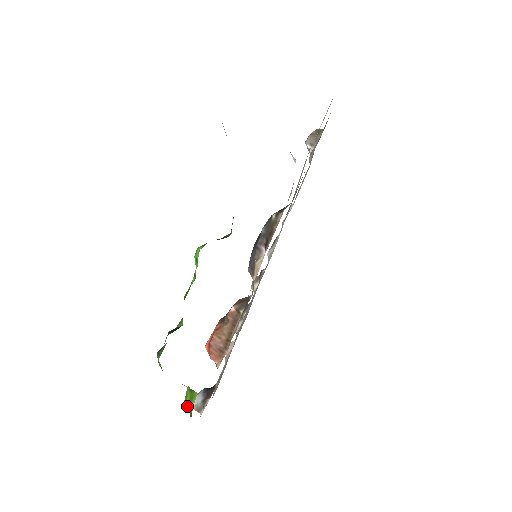
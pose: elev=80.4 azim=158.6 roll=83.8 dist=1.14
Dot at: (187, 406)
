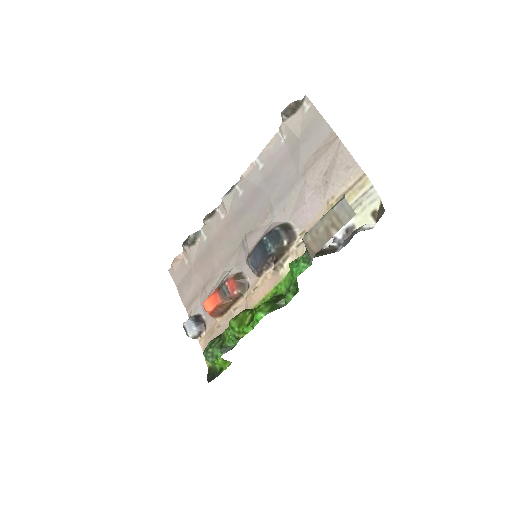
Dot at: occluded
